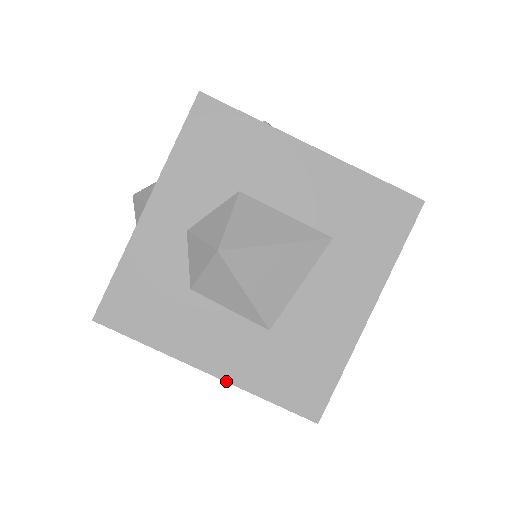
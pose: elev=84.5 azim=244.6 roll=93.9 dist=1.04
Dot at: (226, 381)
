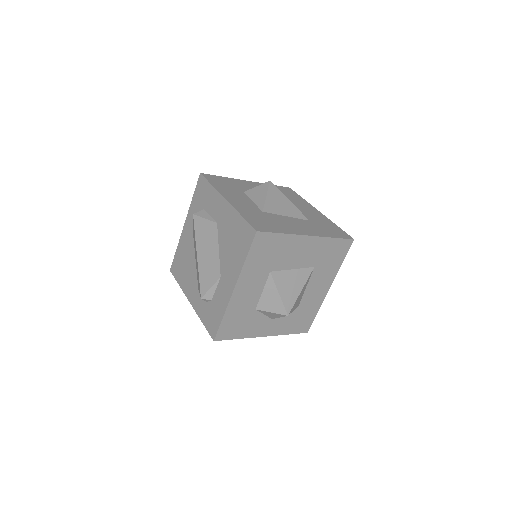
Dot at: (231, 204)
